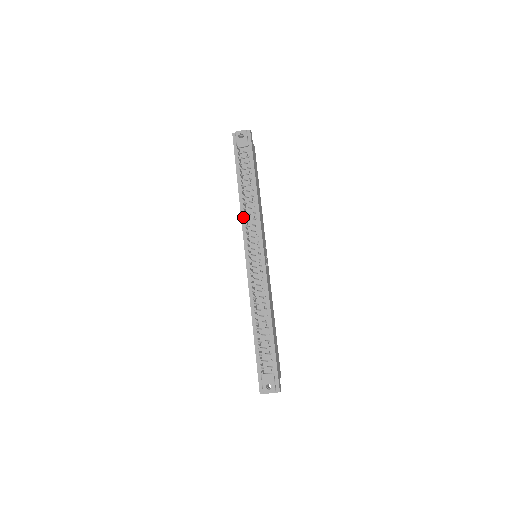
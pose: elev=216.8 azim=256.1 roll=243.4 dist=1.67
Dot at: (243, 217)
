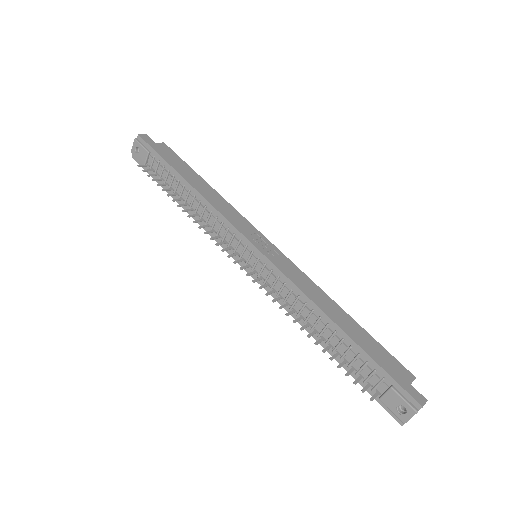
Dot at: (207, 229)
